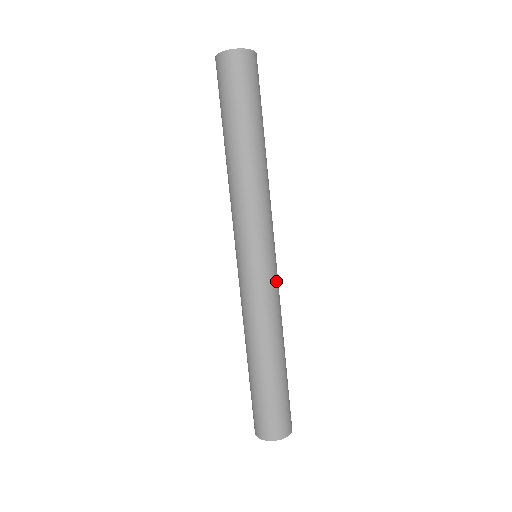
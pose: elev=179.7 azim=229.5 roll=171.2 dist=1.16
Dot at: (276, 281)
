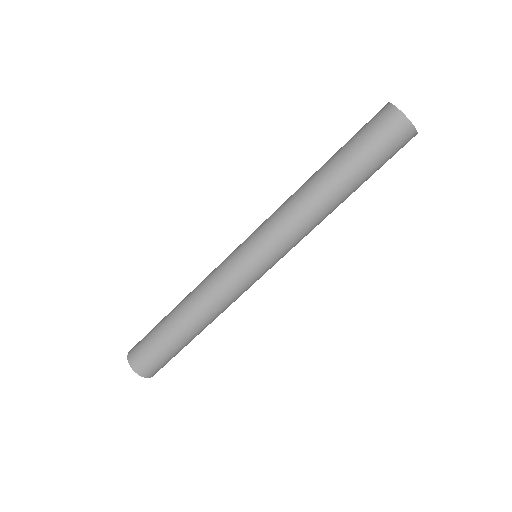
Dot at: (245, 285)
